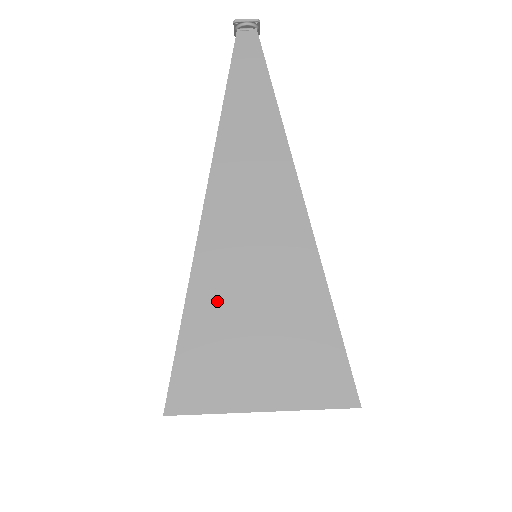
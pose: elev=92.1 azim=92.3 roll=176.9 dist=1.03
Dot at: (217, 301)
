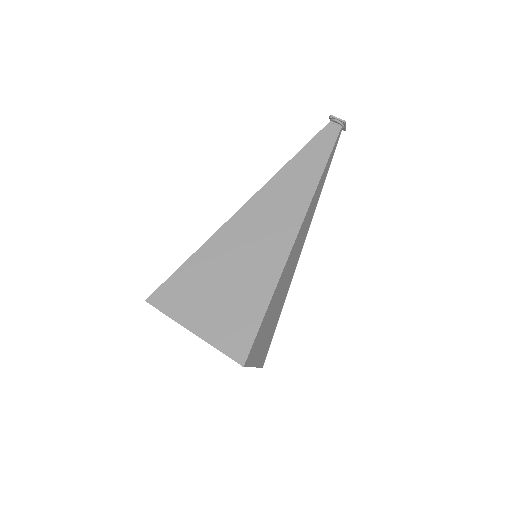
Dot at: (211, 262)
